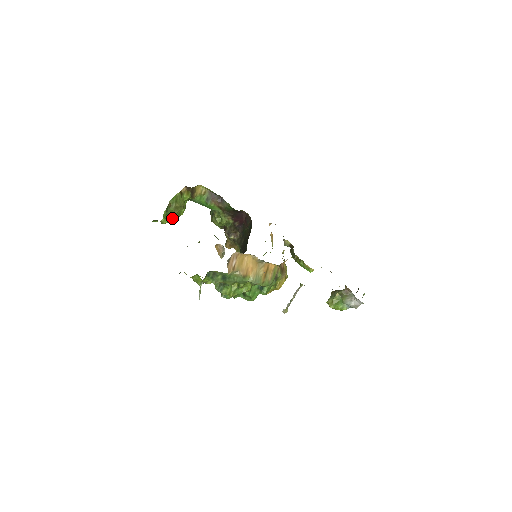
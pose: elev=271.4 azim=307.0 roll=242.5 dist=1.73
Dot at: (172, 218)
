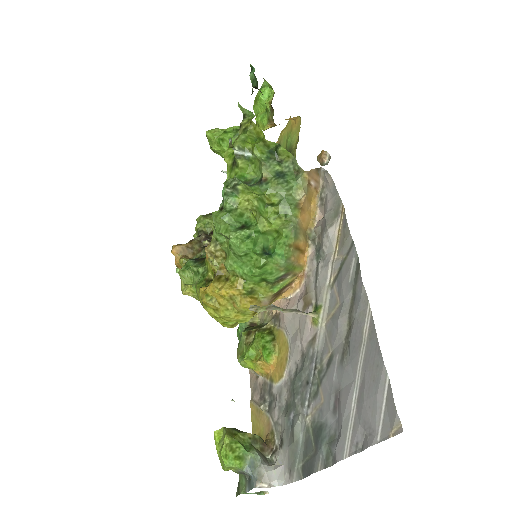
Dot at: (233, 138)
